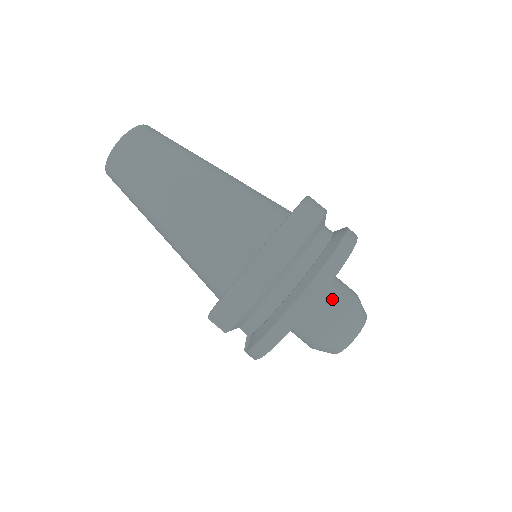
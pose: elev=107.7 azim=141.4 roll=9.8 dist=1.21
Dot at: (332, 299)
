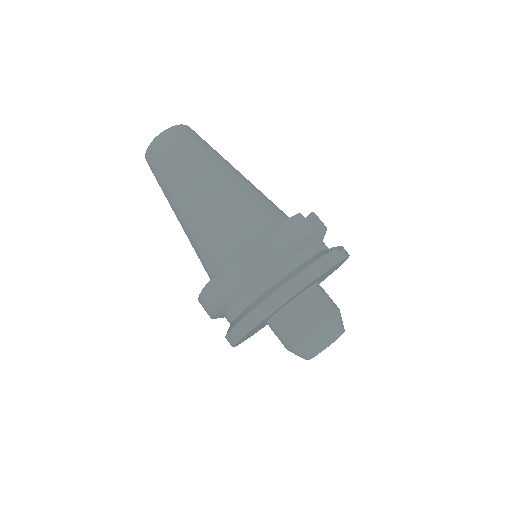
Dot at: (295, 319)
